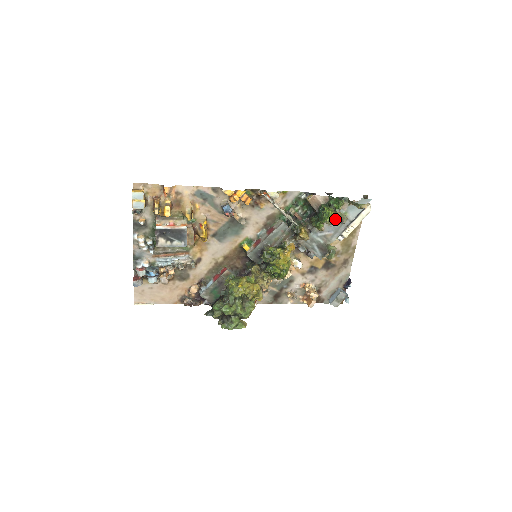
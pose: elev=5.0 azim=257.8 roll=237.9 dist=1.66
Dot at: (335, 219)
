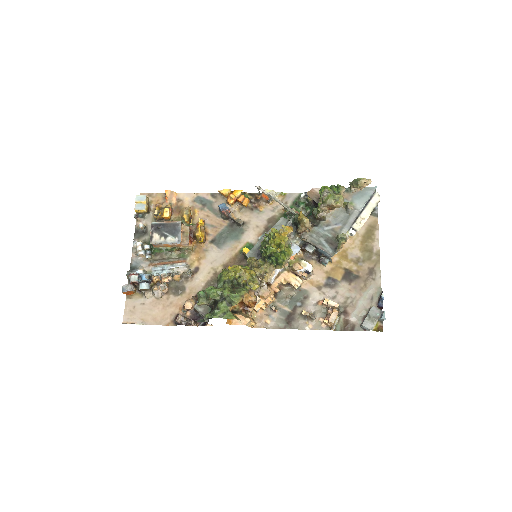
Dot at: (333, 196)
